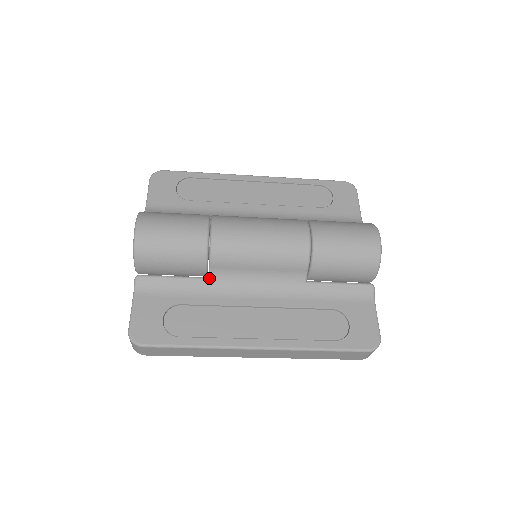
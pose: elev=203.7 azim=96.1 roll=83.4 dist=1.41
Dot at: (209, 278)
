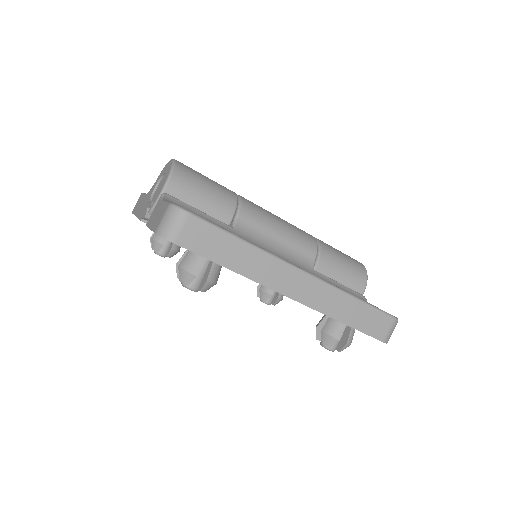
Dot at: (233, 227)
